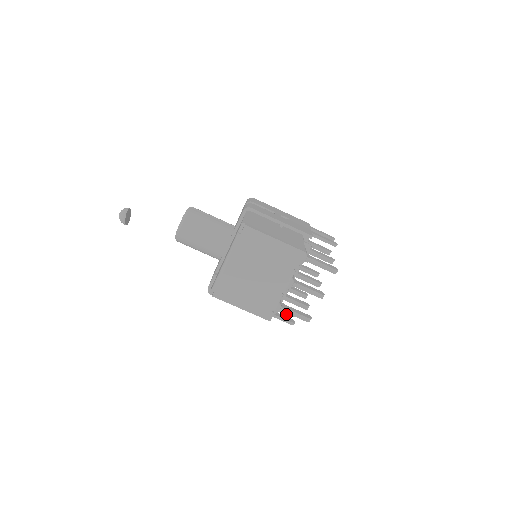
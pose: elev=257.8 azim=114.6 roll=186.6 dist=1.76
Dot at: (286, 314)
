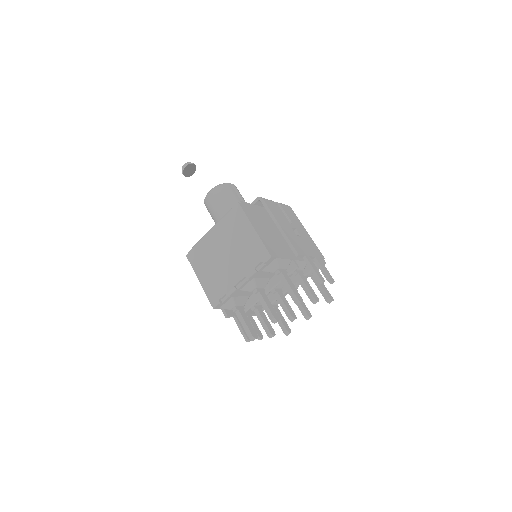
Dot at: occluded
